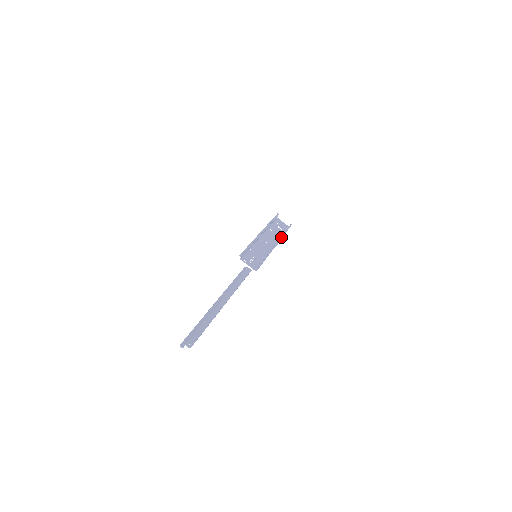
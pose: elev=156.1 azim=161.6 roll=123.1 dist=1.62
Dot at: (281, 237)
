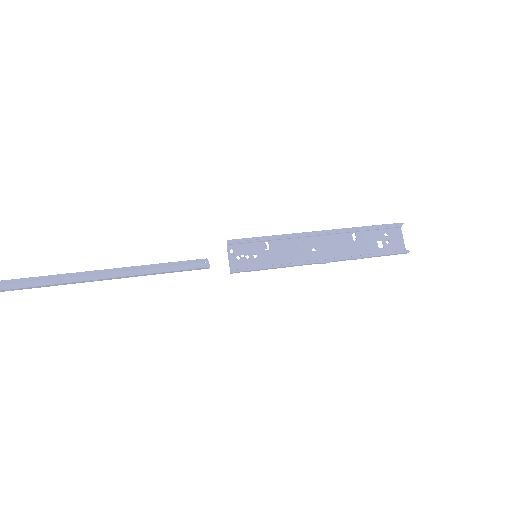
Dot at: (348, 257)
